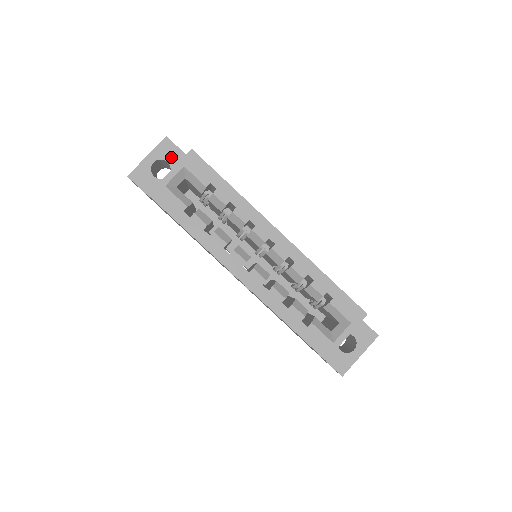
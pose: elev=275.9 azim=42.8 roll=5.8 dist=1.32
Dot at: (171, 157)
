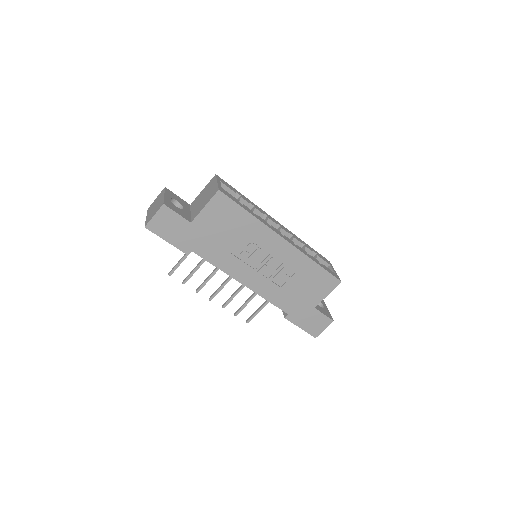
Dot at: (176, 199)
